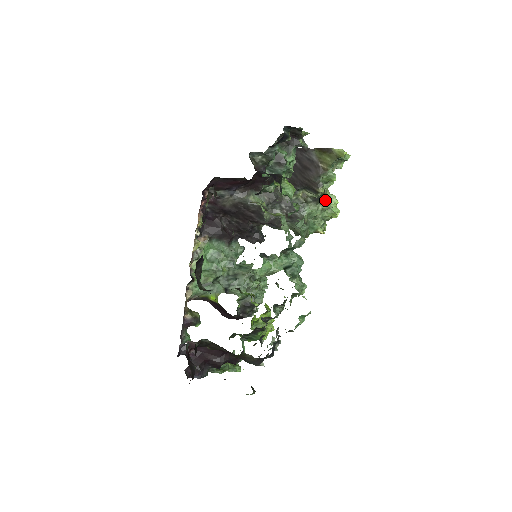
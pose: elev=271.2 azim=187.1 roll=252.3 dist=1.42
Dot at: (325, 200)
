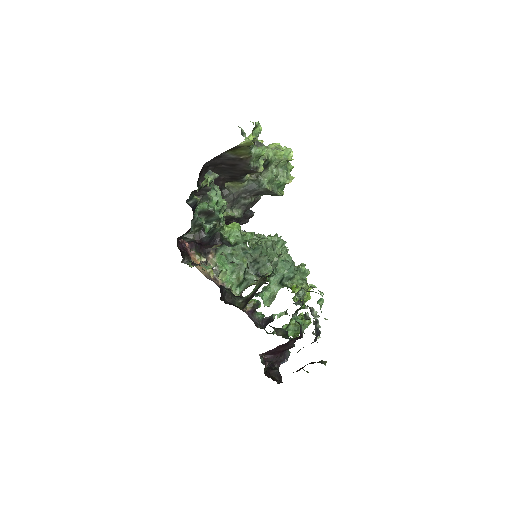
Dot at: (271, 160)
